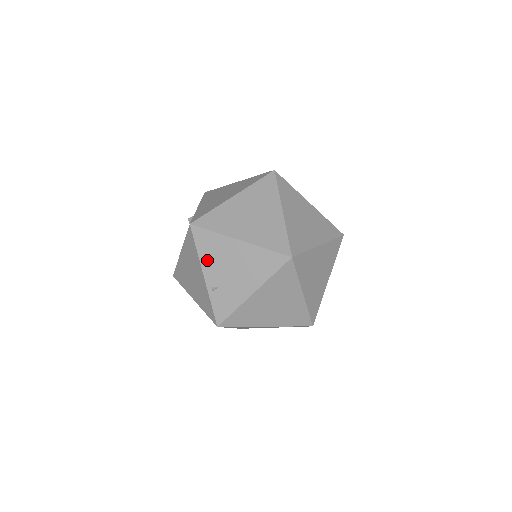
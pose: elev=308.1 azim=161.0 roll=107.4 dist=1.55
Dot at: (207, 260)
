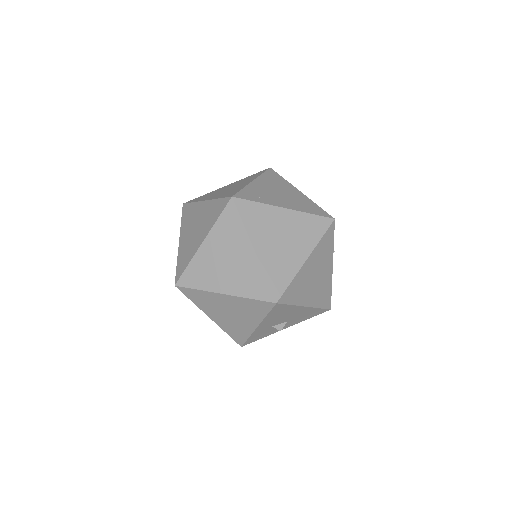
Dot at: occluded
